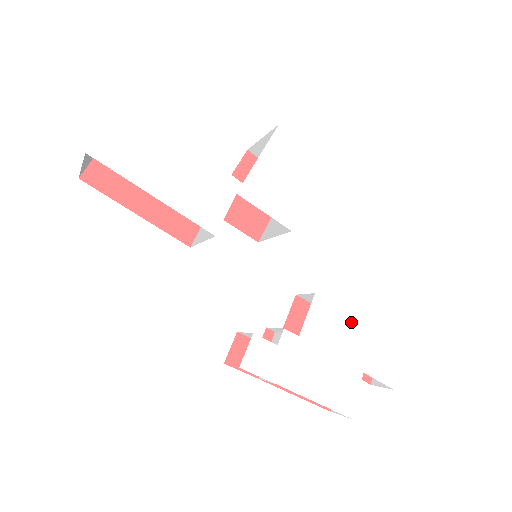
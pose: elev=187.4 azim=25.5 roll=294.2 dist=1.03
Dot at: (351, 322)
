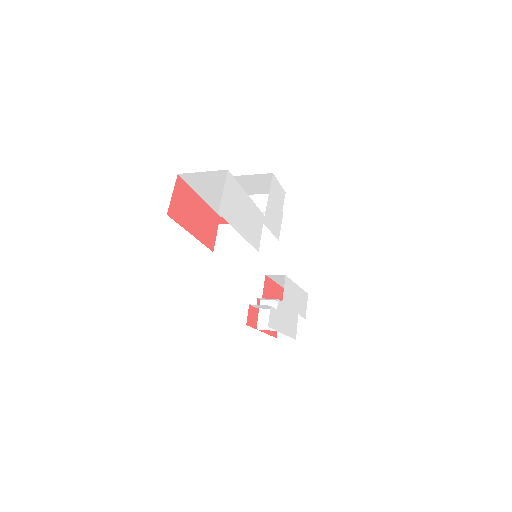
Dot at: (295, 288)
